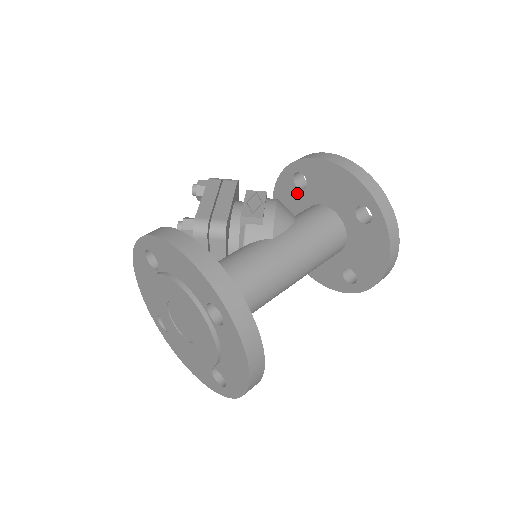
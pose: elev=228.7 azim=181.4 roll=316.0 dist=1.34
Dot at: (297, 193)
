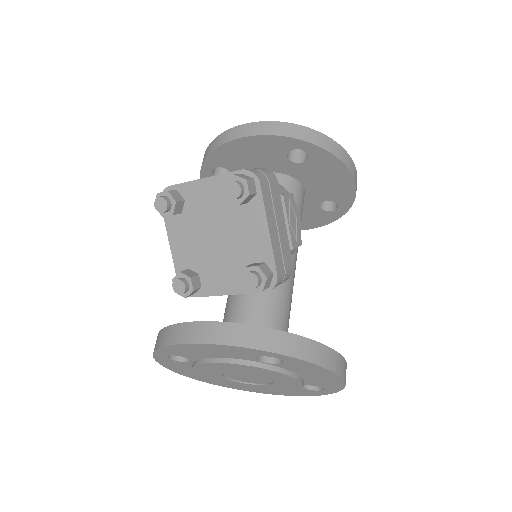
Dot at: (280, 158)
